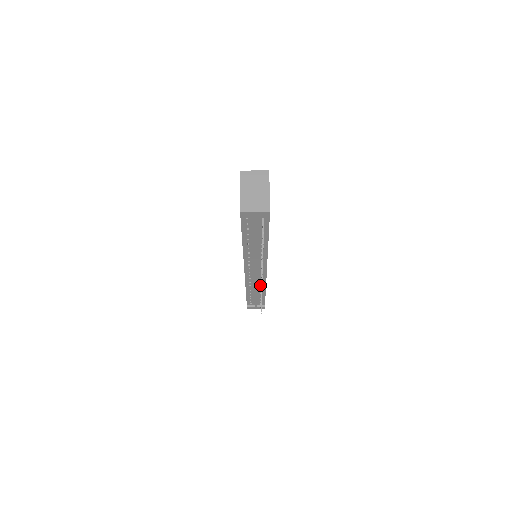
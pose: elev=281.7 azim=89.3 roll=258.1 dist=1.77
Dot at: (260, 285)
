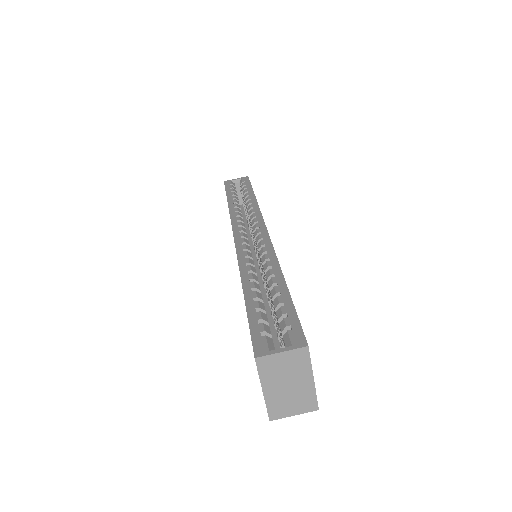
Dot at: occluded
